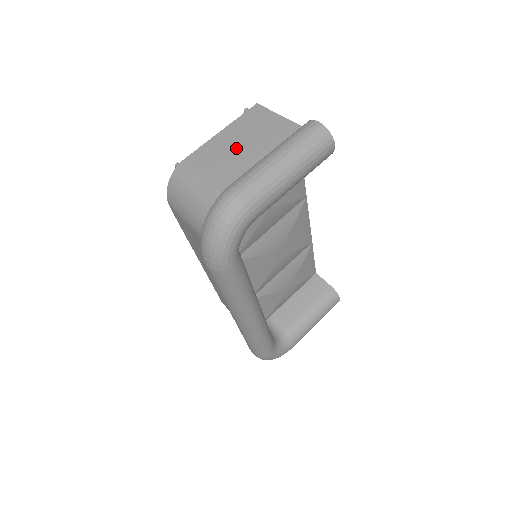
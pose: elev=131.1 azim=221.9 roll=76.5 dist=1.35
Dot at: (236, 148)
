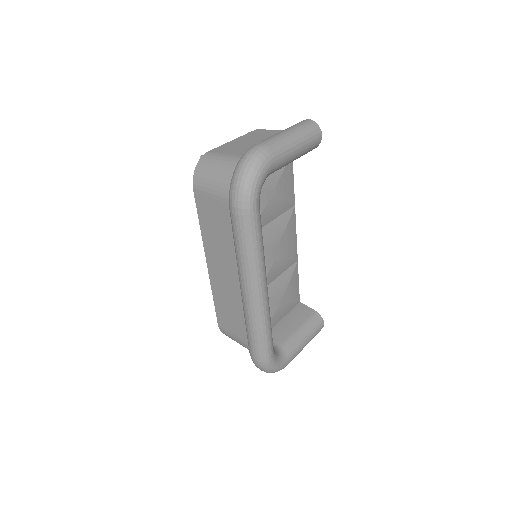
Dot at: (248, 143)
